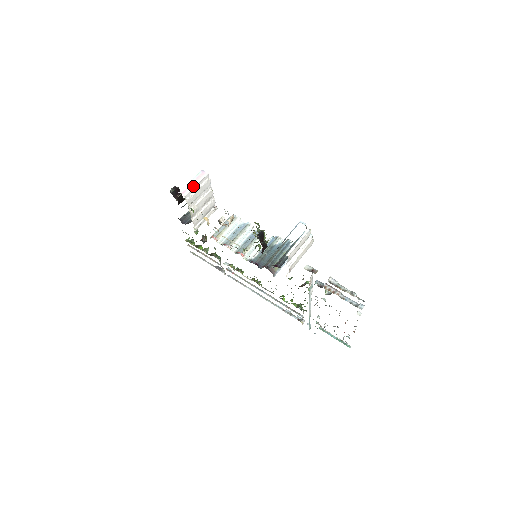
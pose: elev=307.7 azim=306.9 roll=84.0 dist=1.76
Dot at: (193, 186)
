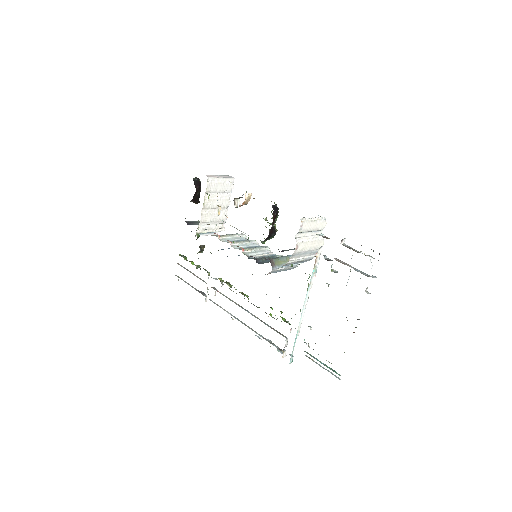
Dot at: (218, 177)
